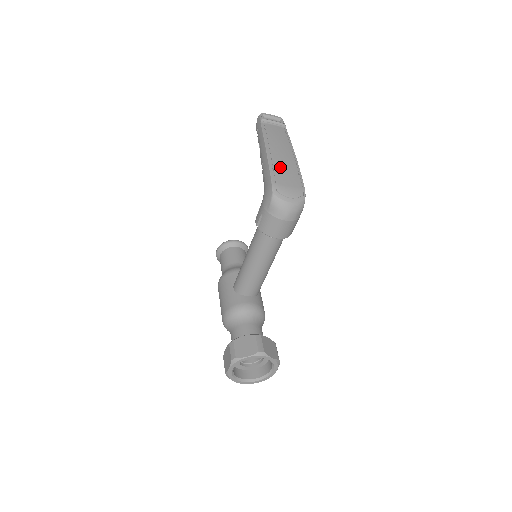
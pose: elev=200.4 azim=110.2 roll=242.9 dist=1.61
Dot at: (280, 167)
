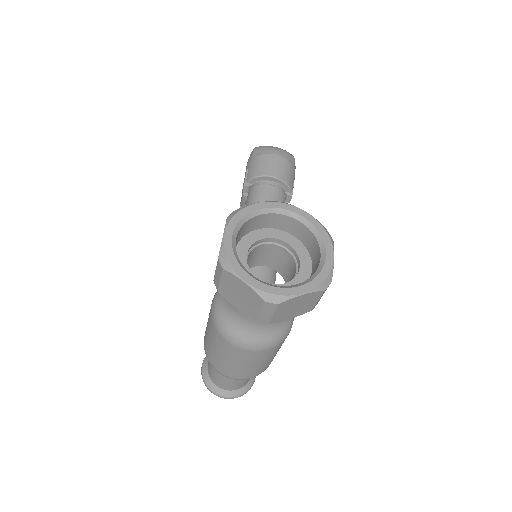
Dot at: occluded
